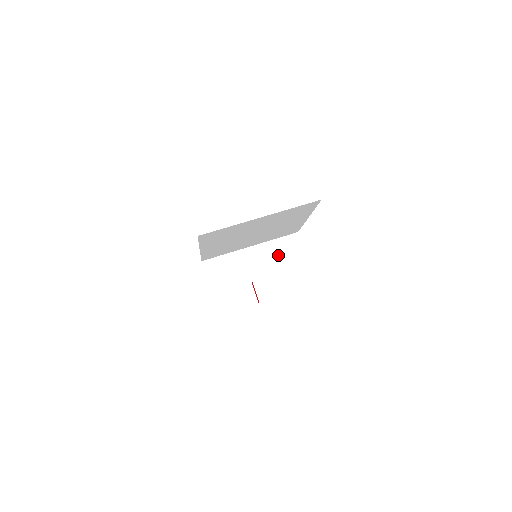
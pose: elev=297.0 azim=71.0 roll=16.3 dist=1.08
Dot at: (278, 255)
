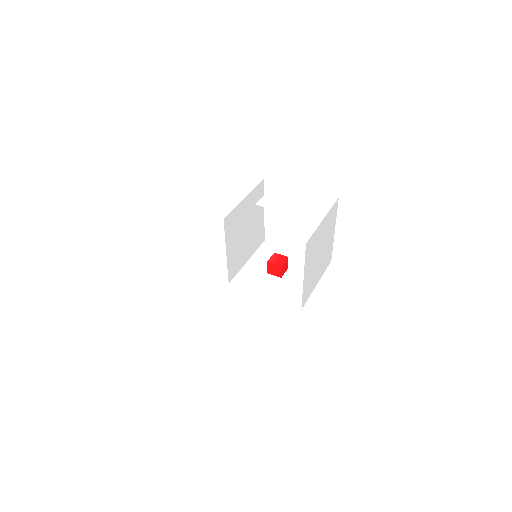
Dot at: (270, 196)
